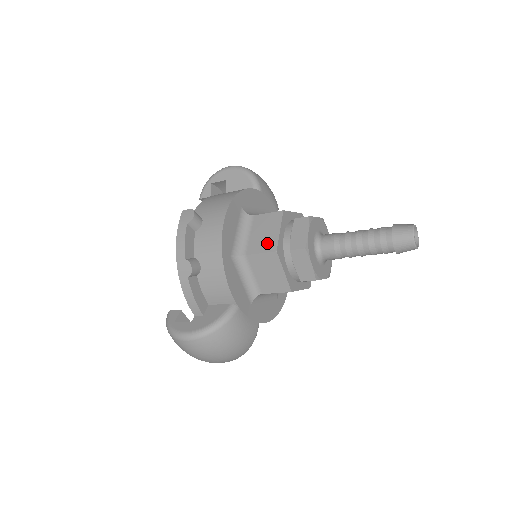
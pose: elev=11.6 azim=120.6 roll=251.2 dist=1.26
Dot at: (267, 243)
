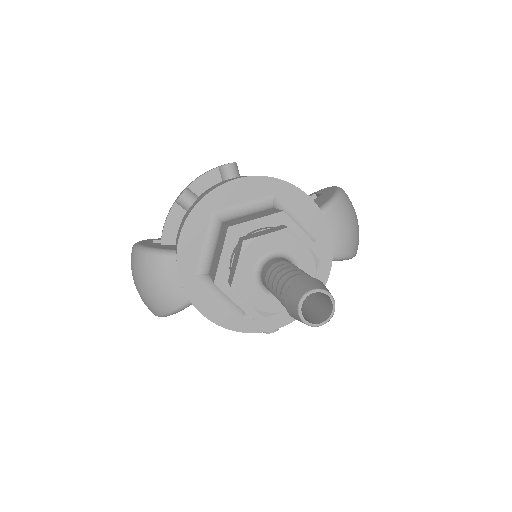
Dot at: (238, 221)
